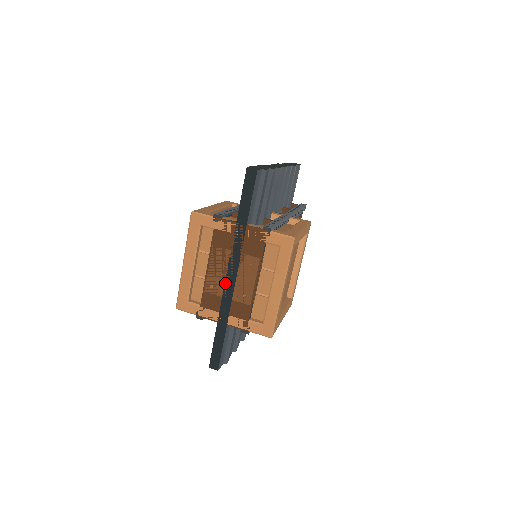
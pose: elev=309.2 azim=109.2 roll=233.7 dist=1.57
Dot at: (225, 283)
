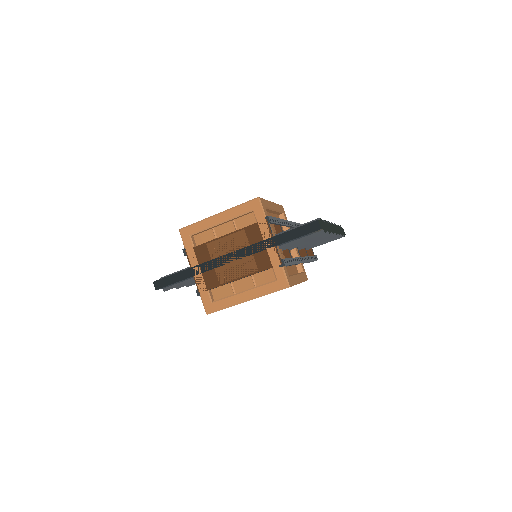
Dot at: (223, 256)
